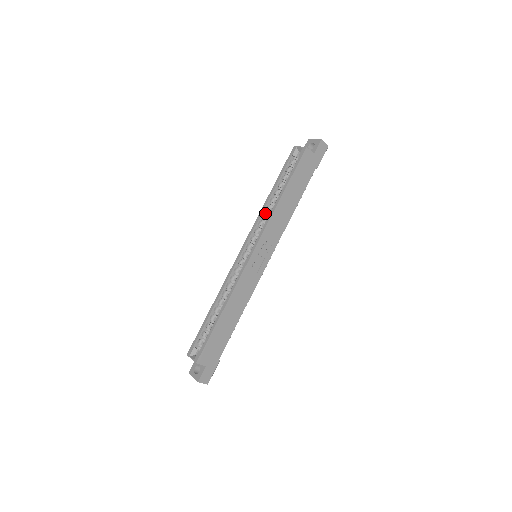
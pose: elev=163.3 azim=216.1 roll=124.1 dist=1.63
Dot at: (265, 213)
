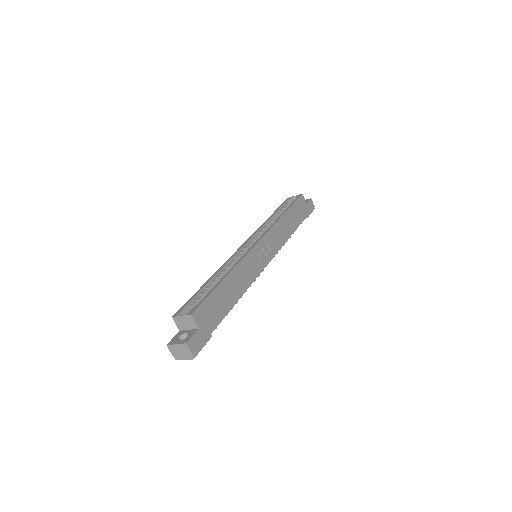
Dot at: (266, 227)
